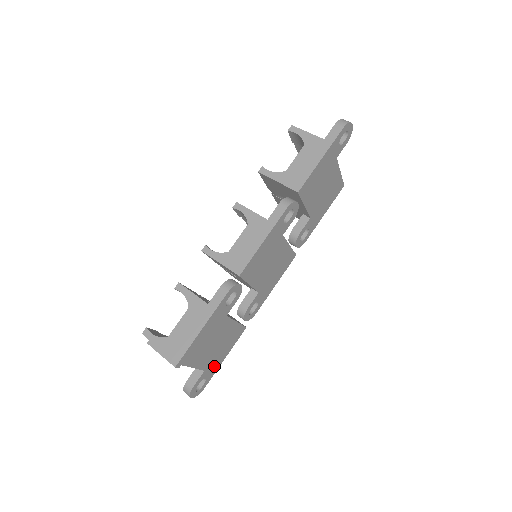
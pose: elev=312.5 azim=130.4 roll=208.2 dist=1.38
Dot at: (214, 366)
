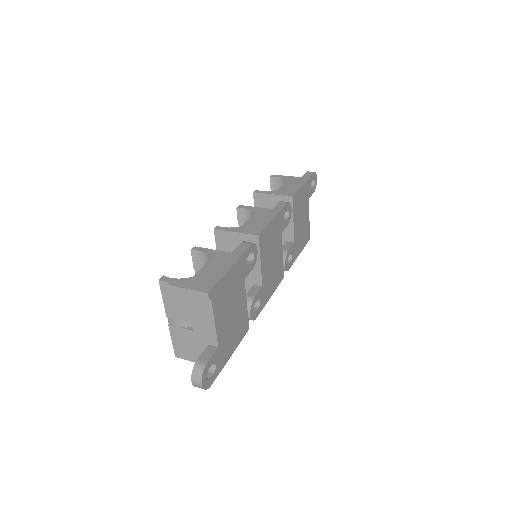
Dot at: (223, 354)
